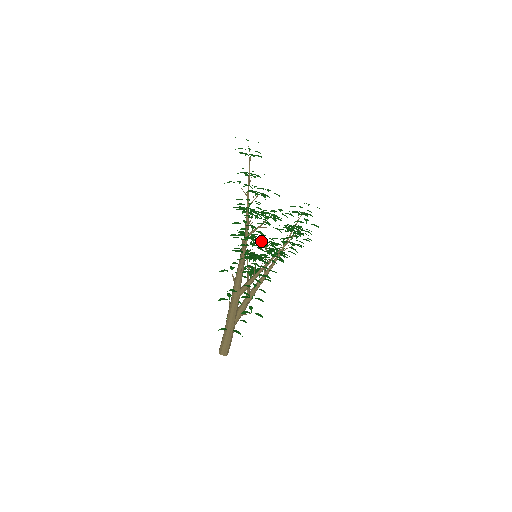
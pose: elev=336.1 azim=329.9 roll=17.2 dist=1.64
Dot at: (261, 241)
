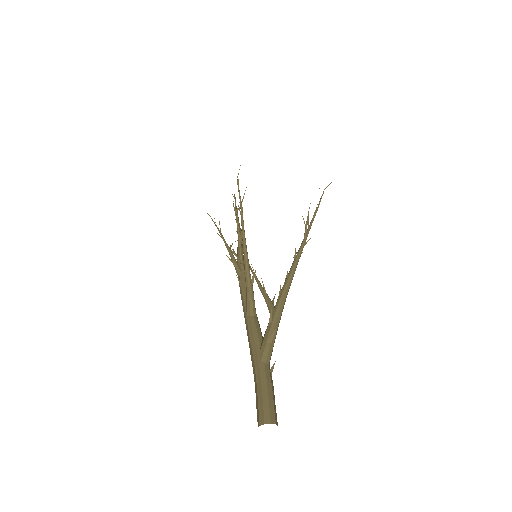
Dot at: occluded
